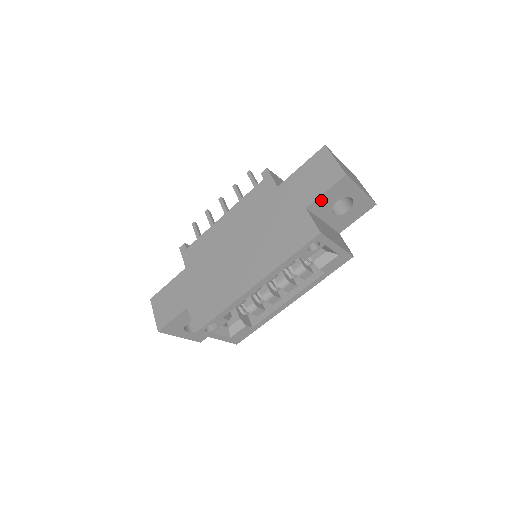
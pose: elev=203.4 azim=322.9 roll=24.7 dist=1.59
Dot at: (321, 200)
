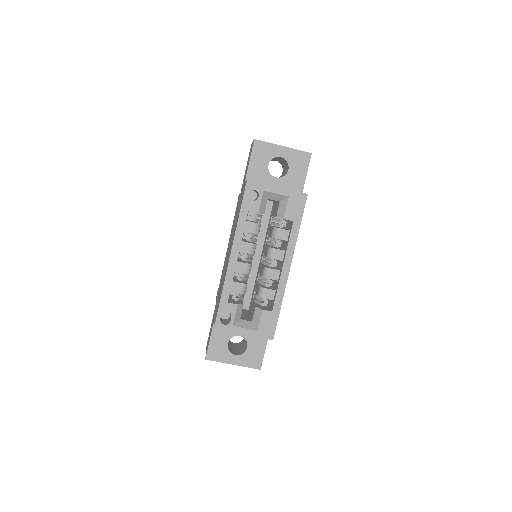
Dot at: (253, 169)
